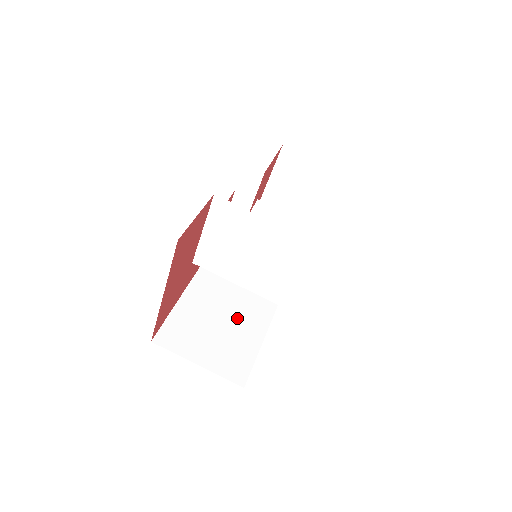
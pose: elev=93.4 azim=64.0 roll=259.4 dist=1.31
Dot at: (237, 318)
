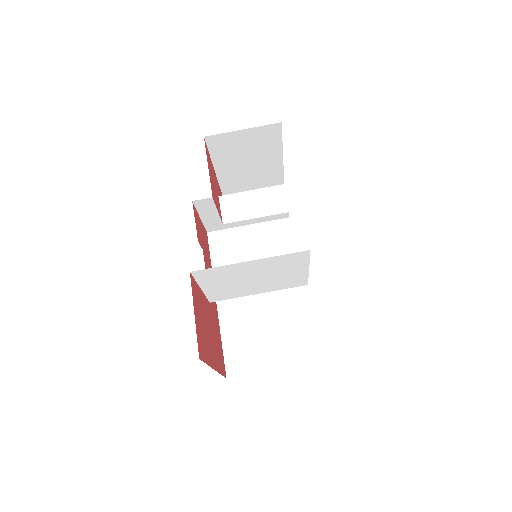
Dot at: (275, 302)
